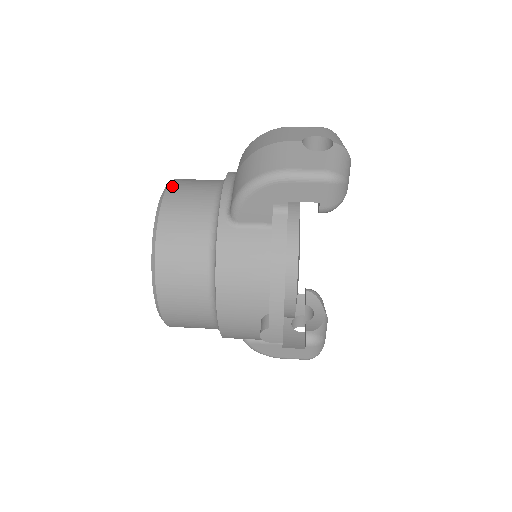
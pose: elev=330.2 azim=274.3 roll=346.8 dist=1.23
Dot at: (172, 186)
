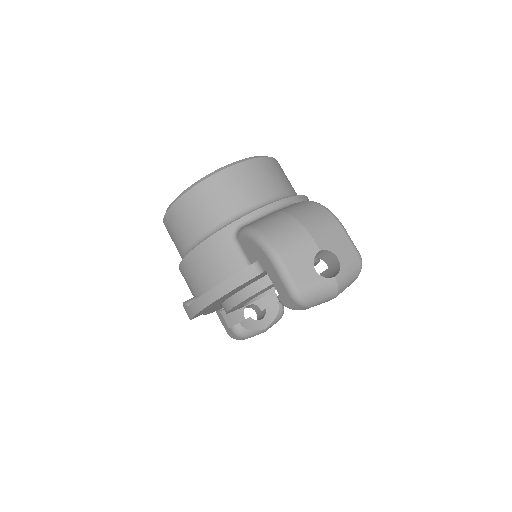
Dot at: (249, 163)
